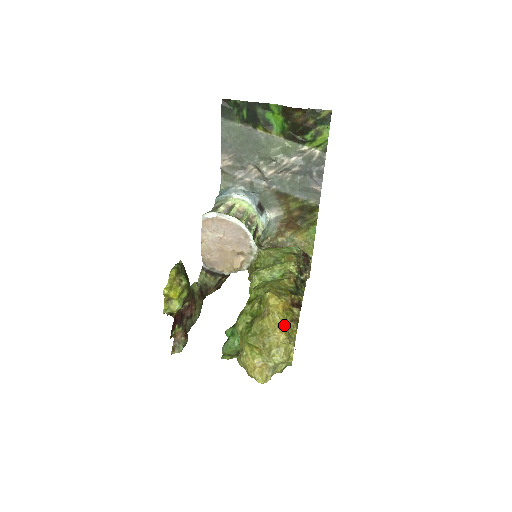
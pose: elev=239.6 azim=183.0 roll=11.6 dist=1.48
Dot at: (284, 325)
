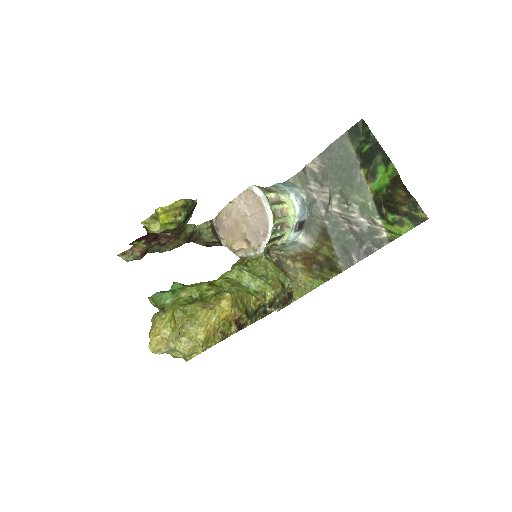
Dot at: (212, 330)
